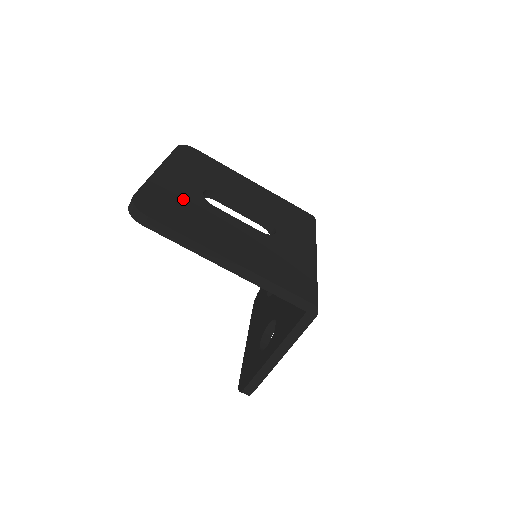
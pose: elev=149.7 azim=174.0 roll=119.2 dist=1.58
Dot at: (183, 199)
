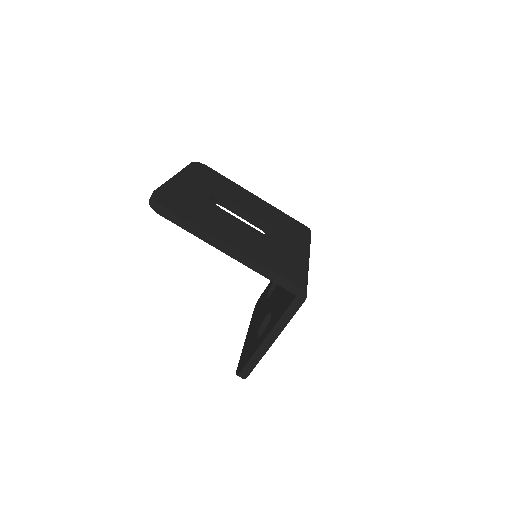
Dot at: (195, 200)
